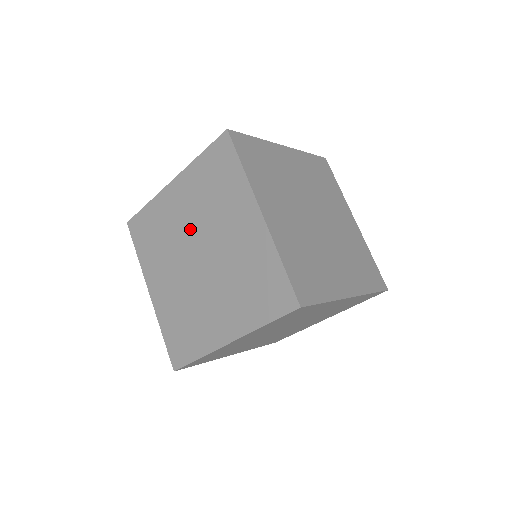
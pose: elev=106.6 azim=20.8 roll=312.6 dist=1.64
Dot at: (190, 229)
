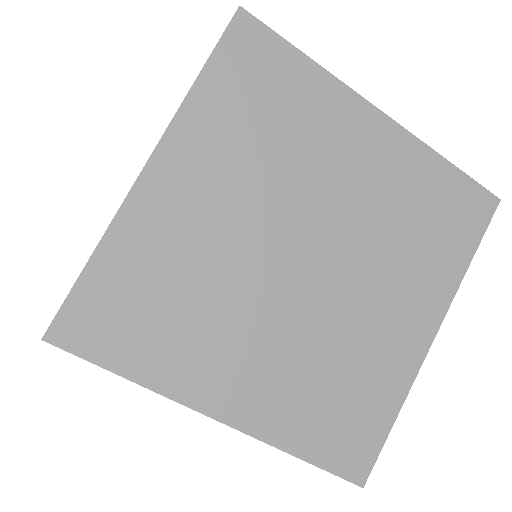
Dot at: occluded
